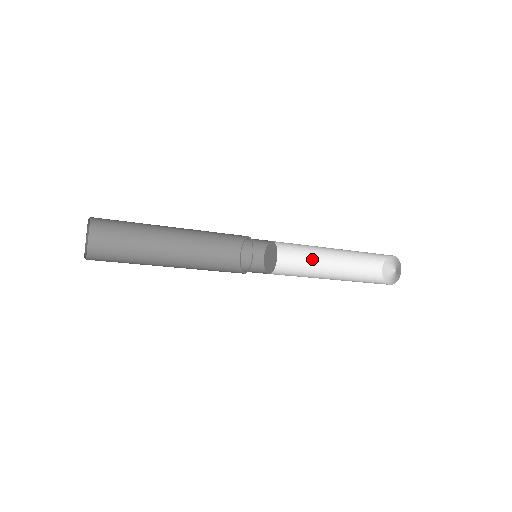
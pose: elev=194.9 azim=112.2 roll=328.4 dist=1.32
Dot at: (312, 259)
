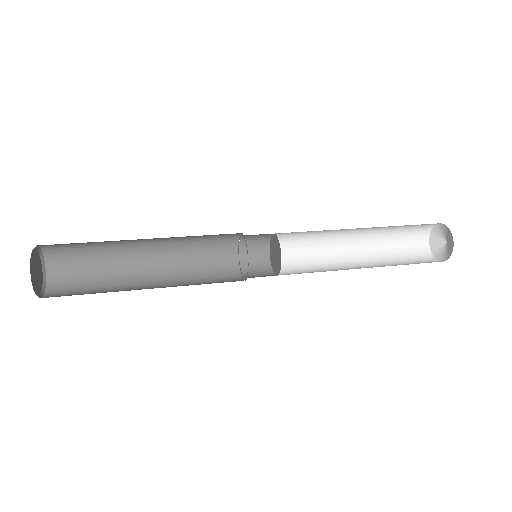
Dot at: (337, 231)
